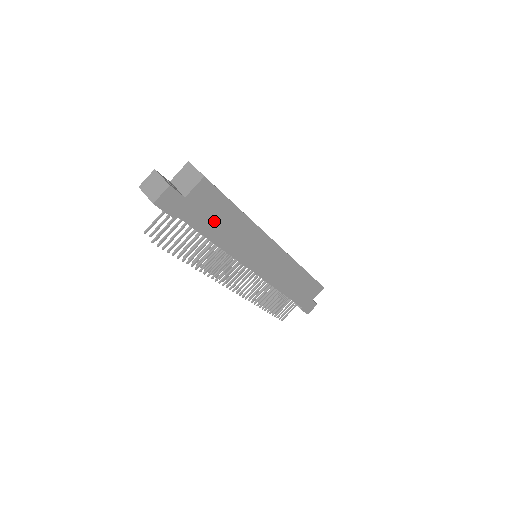
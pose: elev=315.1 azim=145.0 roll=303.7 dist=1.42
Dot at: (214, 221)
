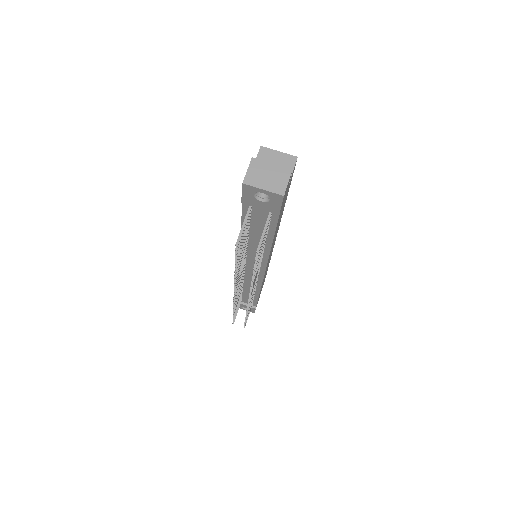
Dot at: occluded
